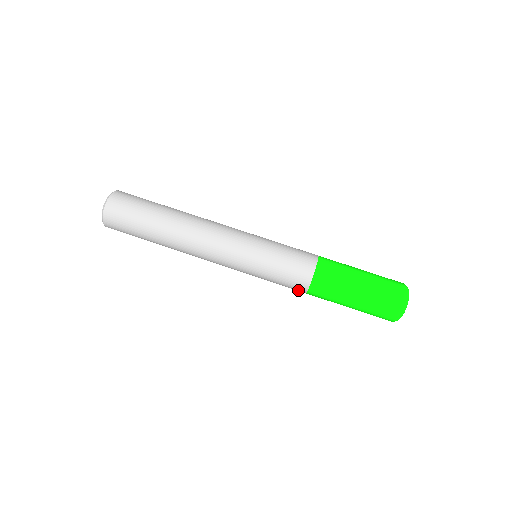
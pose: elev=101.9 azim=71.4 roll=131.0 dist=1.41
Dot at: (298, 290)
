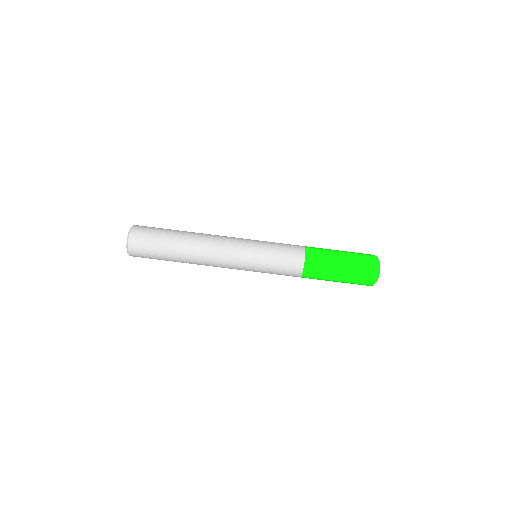
Dot at: (294, 276)
